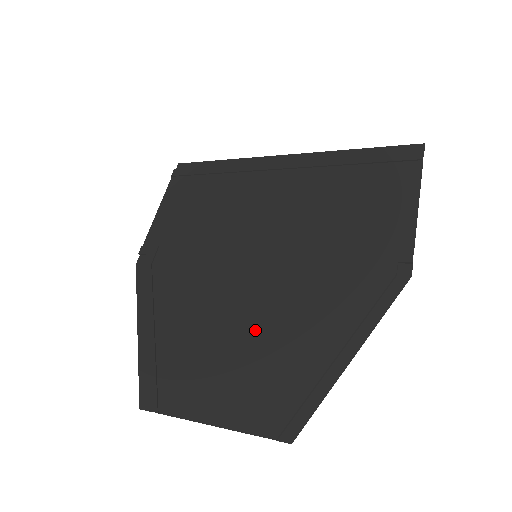
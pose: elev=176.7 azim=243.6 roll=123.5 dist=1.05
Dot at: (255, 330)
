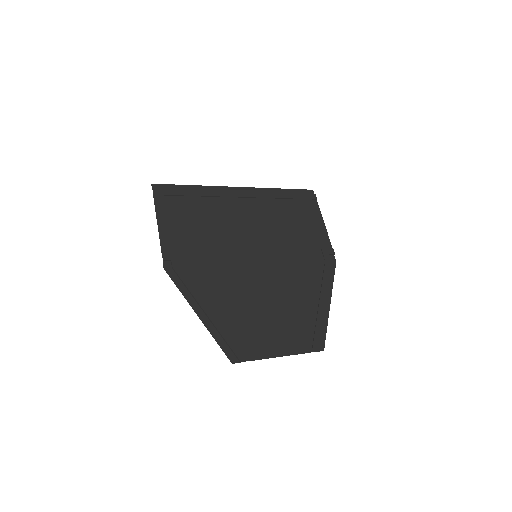
Dot at: (279, 300)
